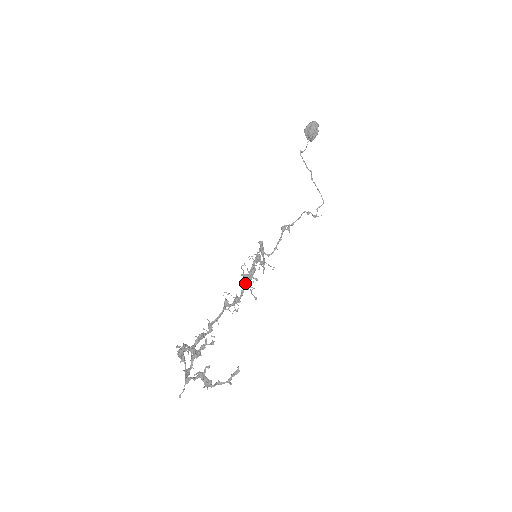
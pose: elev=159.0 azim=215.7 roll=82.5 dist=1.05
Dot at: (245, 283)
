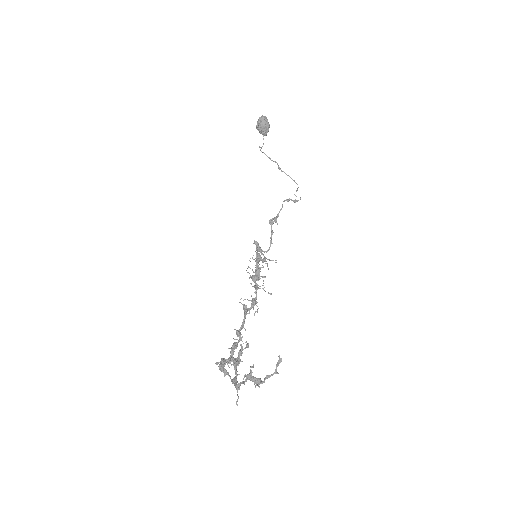
Dot at: (255, 284)
